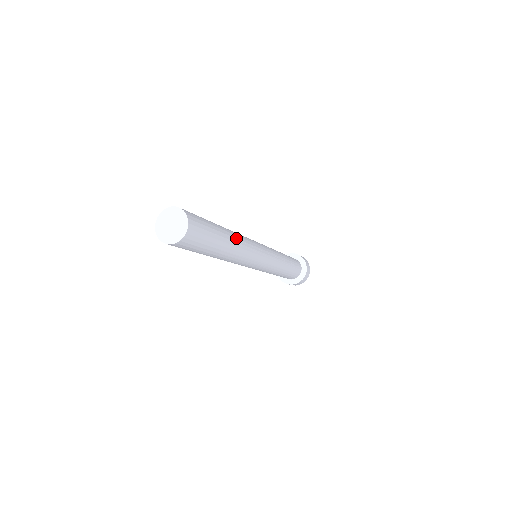
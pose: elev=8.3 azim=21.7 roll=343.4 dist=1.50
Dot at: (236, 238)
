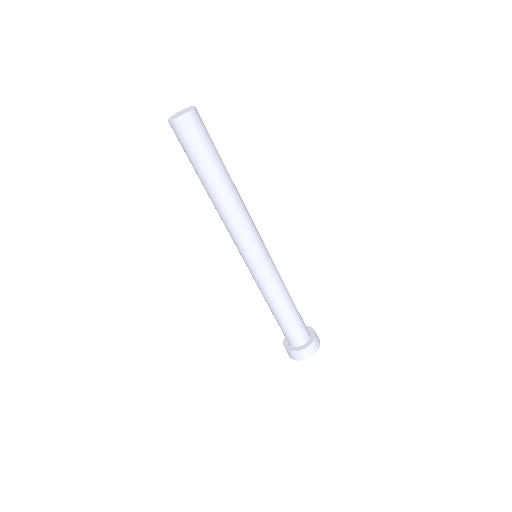
Dot at: (234, 189)
